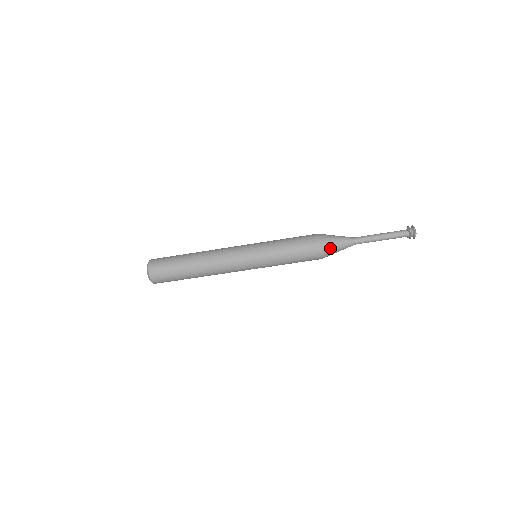
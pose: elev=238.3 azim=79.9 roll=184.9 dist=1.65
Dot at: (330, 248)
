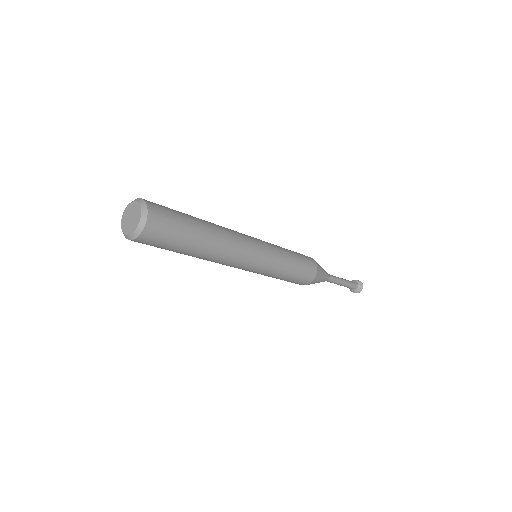
Dot at: occluded
